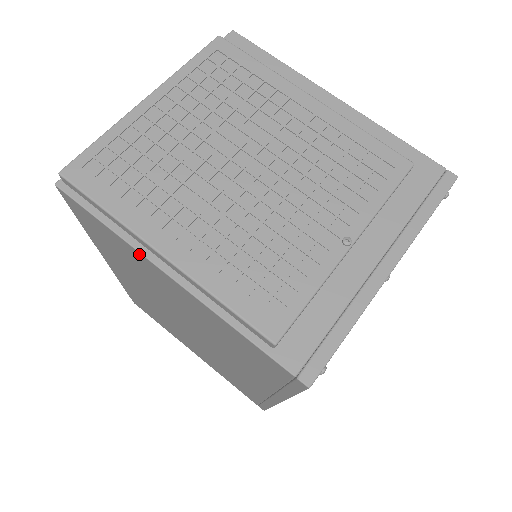
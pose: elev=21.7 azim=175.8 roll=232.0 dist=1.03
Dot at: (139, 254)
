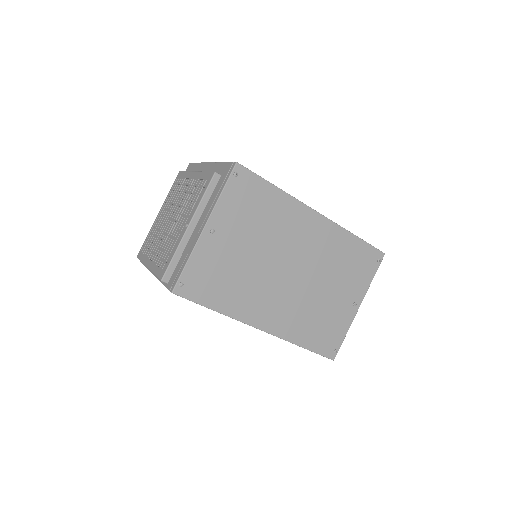
Dot at: occluded
